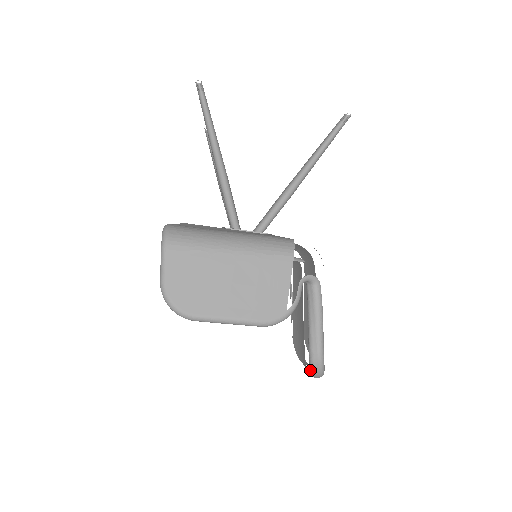
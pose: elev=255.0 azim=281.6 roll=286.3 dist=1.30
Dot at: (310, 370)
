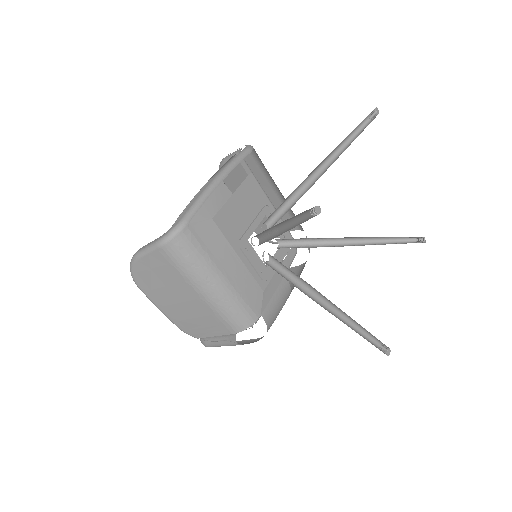
Dot at: occluded
